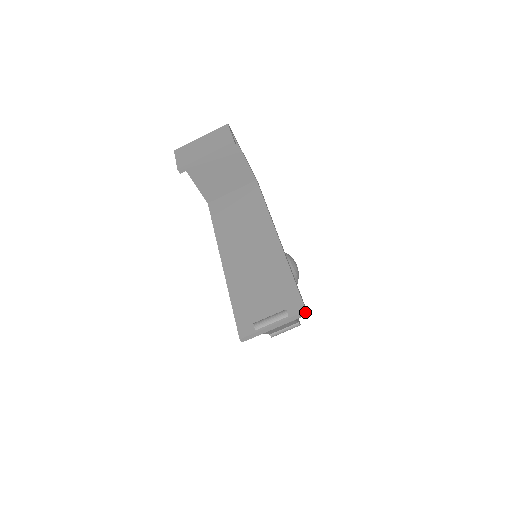
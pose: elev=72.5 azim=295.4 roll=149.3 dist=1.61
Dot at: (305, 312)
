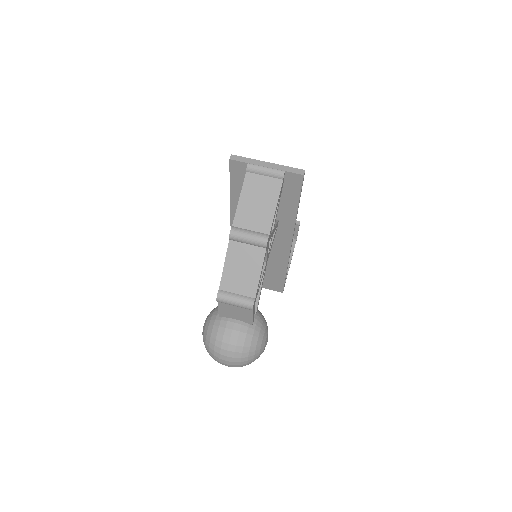
Dot at: (303, 171)
